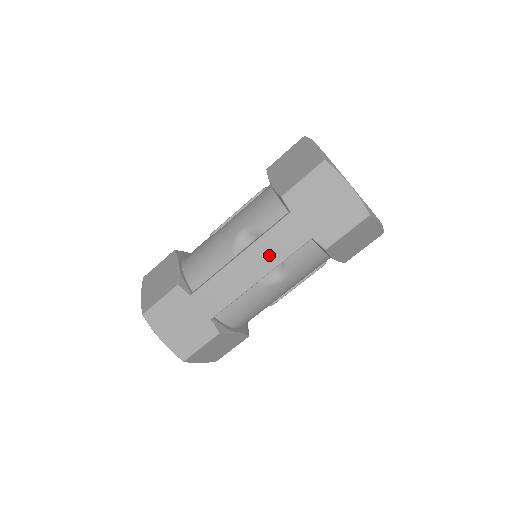
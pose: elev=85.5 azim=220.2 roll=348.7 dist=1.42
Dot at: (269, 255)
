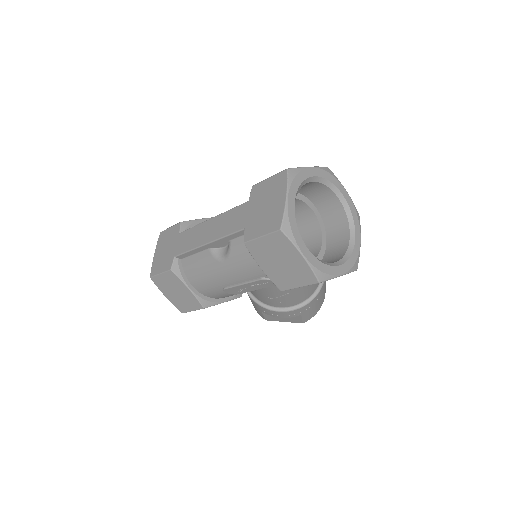
Dot at: (221, 227)
